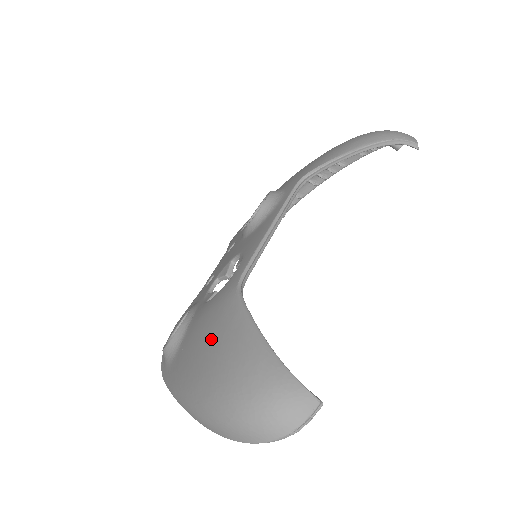
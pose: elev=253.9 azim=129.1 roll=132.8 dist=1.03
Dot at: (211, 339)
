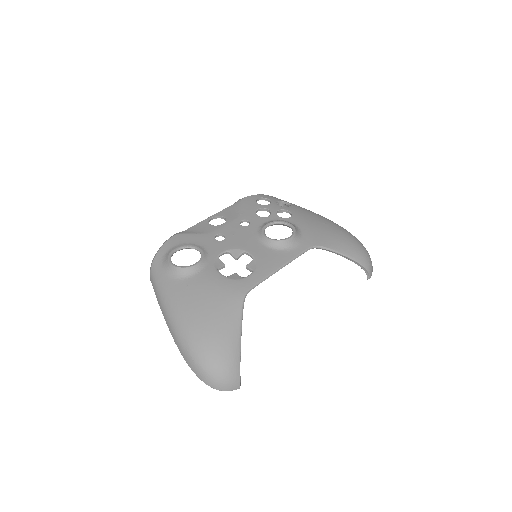
Dot at: (214, 312)
